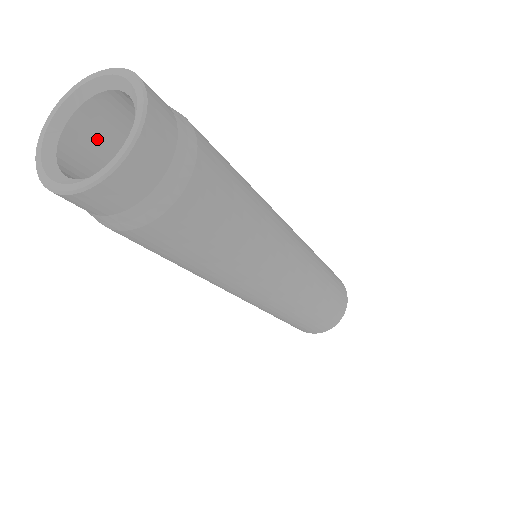
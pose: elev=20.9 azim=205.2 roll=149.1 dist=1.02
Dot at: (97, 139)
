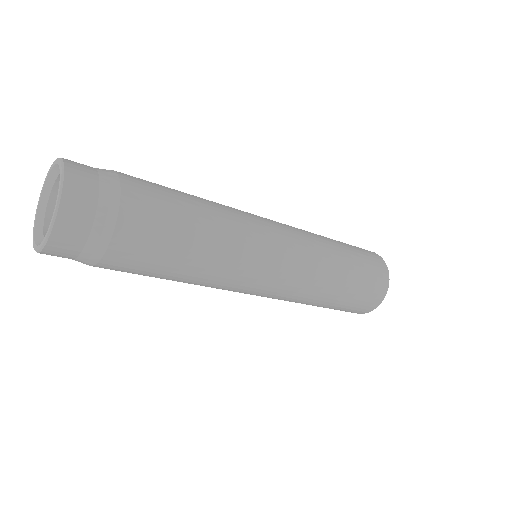
Dot at: occluded
